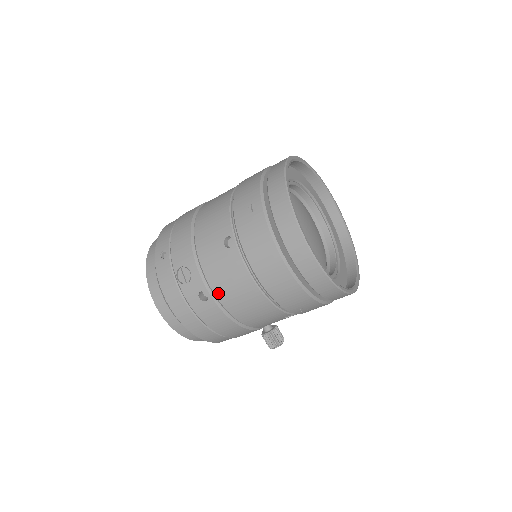
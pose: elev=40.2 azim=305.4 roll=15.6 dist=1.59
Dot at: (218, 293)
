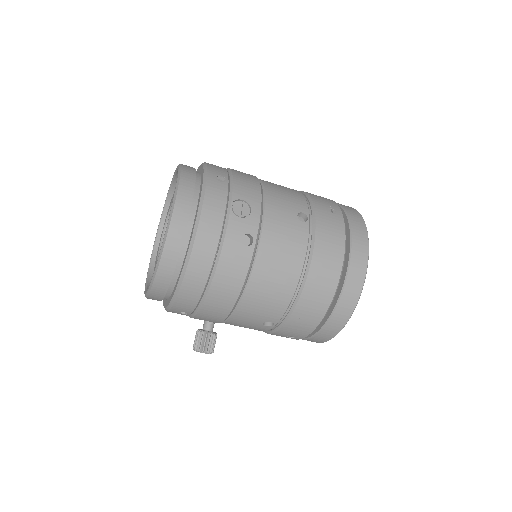
Dot at: (263, 248)
